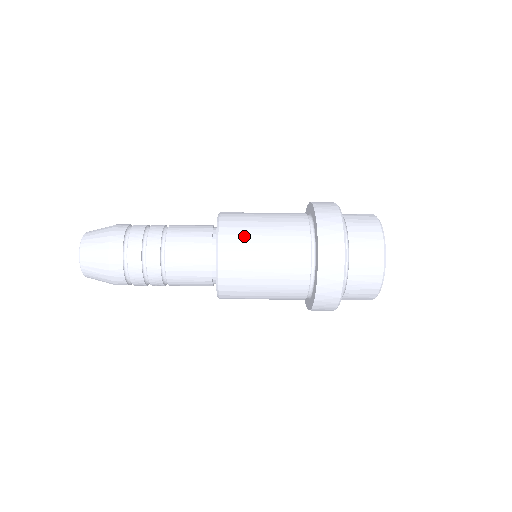
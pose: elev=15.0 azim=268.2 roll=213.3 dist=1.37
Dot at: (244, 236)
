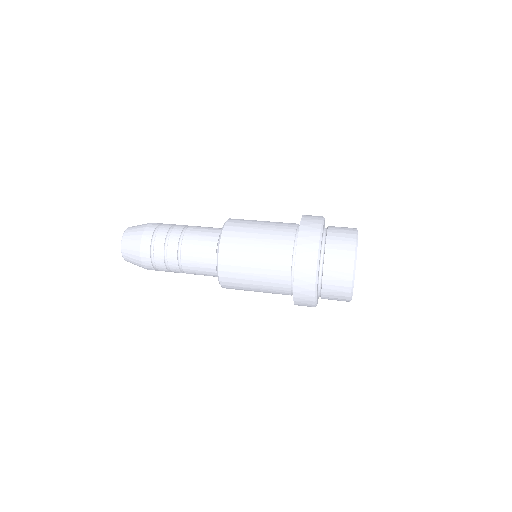
Dot at: (239, 246)
